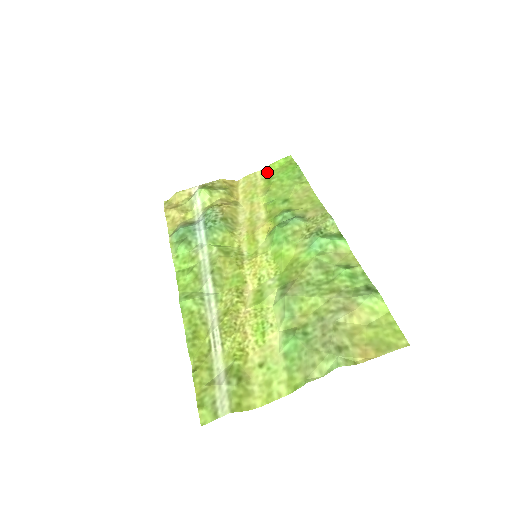
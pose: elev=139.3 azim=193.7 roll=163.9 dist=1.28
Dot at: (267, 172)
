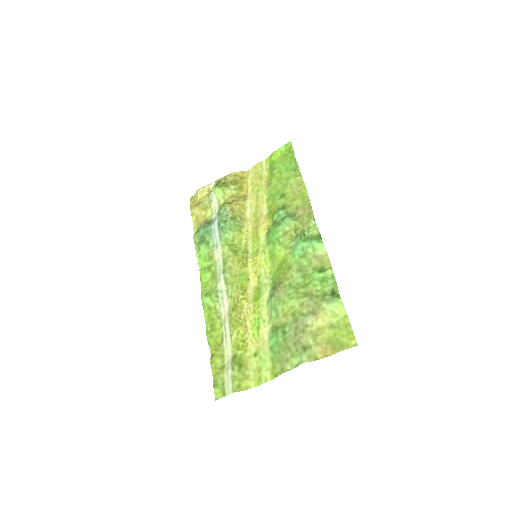
Dot at: (271, 161)
